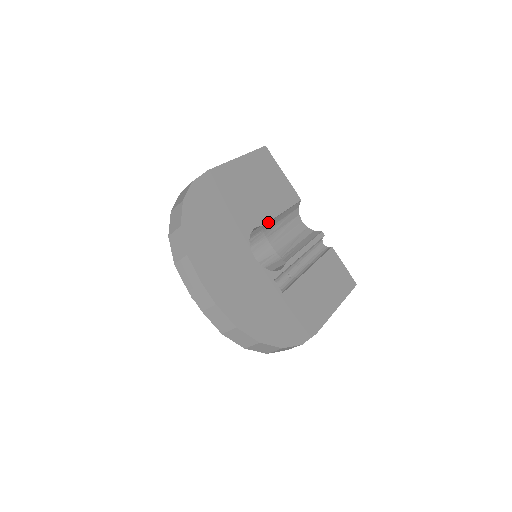
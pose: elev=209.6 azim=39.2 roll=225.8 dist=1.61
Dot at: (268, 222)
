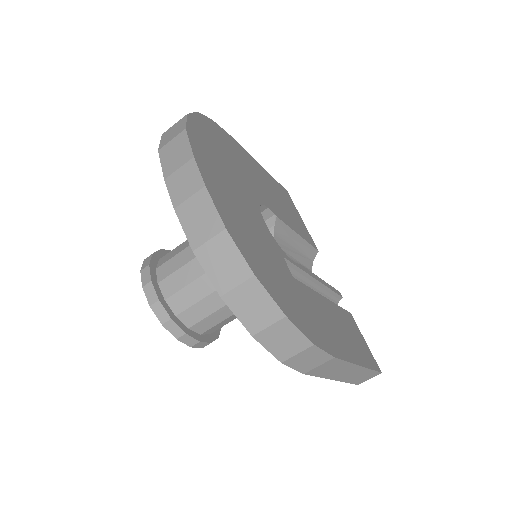
Dot at: (283, 223)
